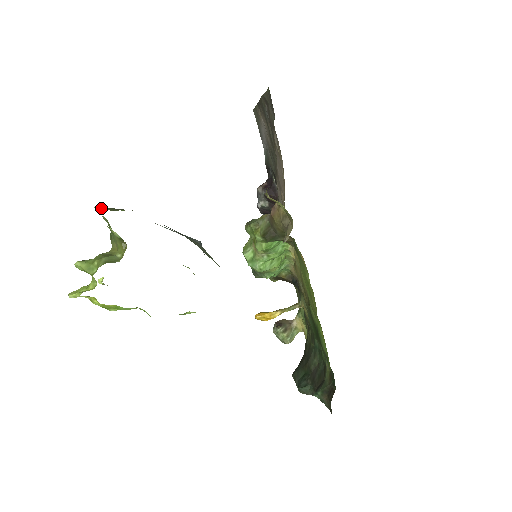
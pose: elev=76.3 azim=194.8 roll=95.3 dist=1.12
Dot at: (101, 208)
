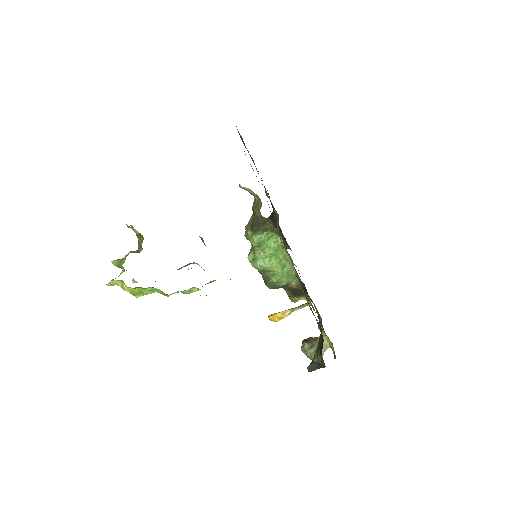
Dot at: occluded
